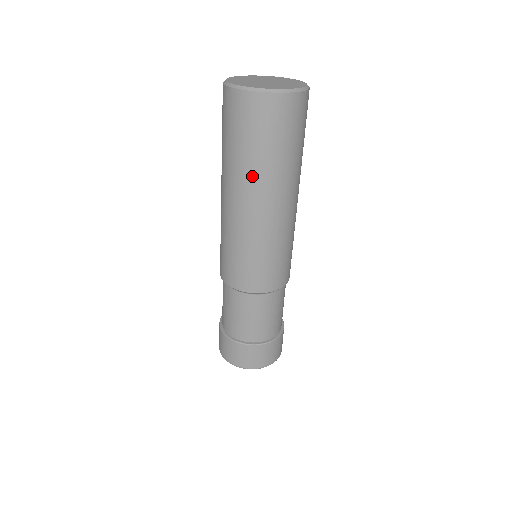
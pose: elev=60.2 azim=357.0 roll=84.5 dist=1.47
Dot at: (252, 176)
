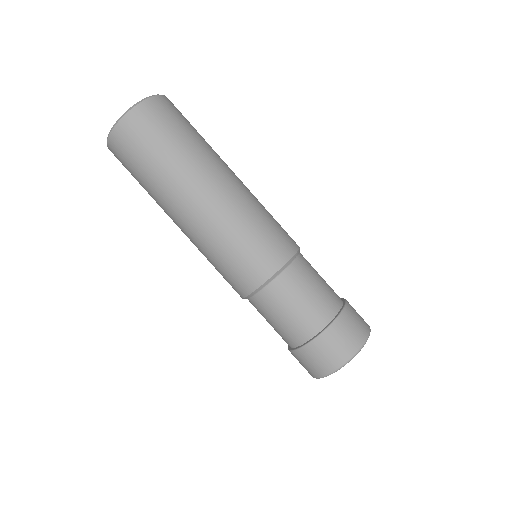
Dot at: (179, 174)
